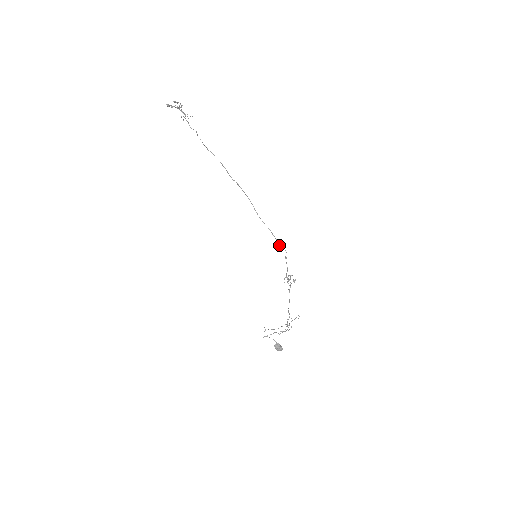
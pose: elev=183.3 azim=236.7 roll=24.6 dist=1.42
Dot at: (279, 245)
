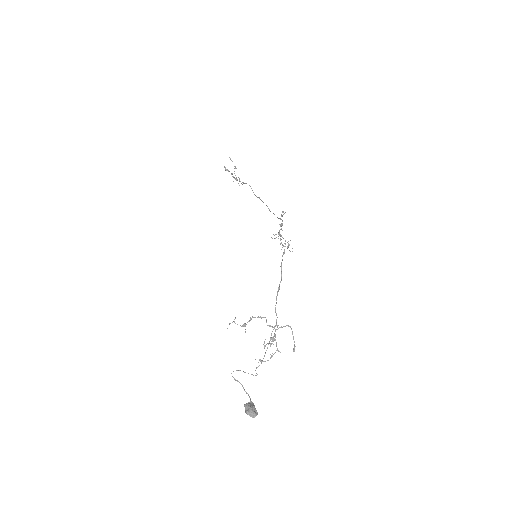
Dot at: occluded
